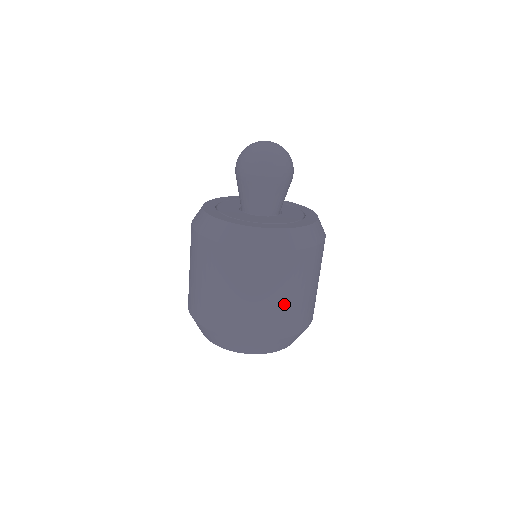
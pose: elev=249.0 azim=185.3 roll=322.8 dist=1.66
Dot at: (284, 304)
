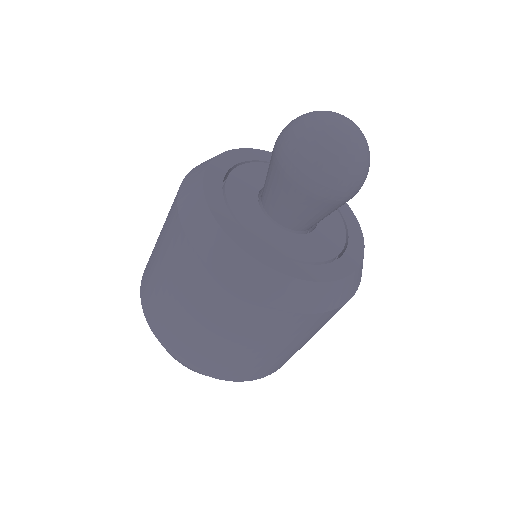
Dot at: (262, 356)
